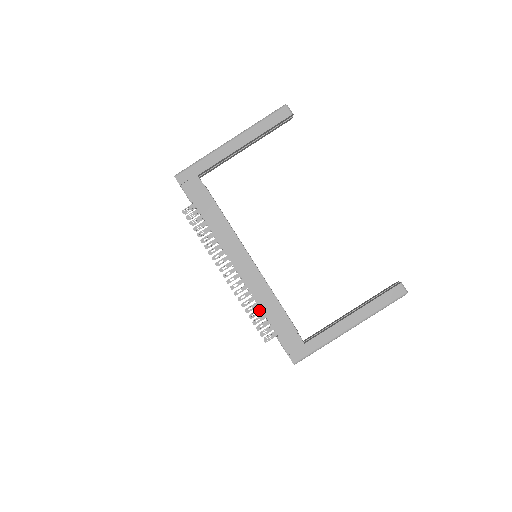
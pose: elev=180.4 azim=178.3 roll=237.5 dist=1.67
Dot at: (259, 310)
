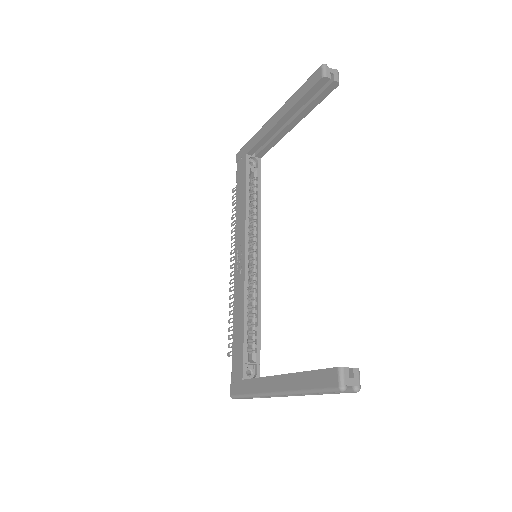
Dot at: occluded
